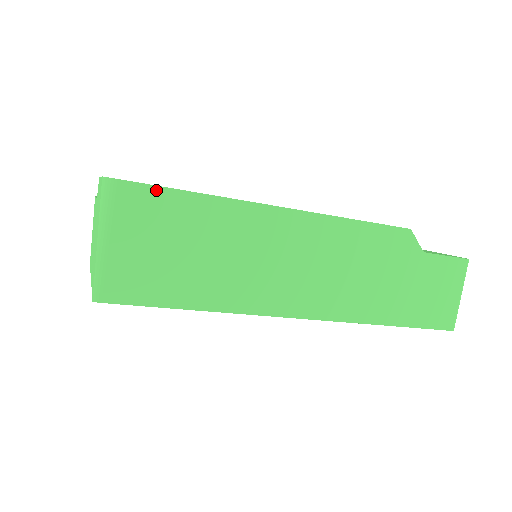
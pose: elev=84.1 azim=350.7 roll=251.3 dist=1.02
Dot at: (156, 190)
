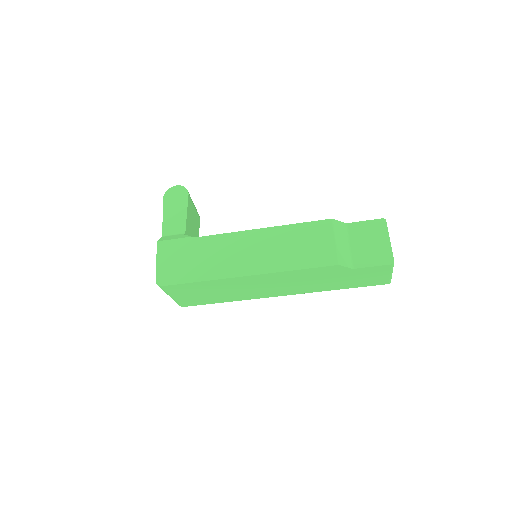
Dot at: (181, 285)
